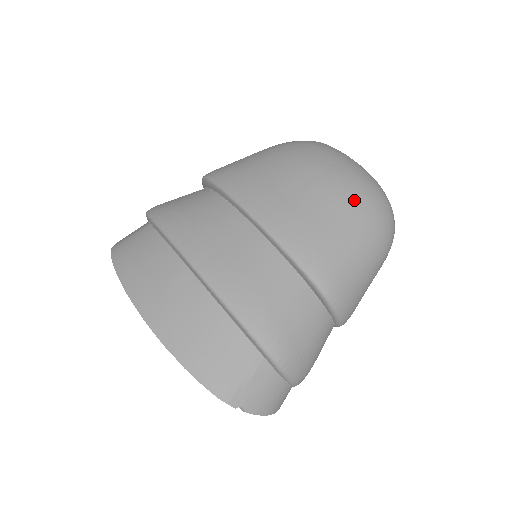
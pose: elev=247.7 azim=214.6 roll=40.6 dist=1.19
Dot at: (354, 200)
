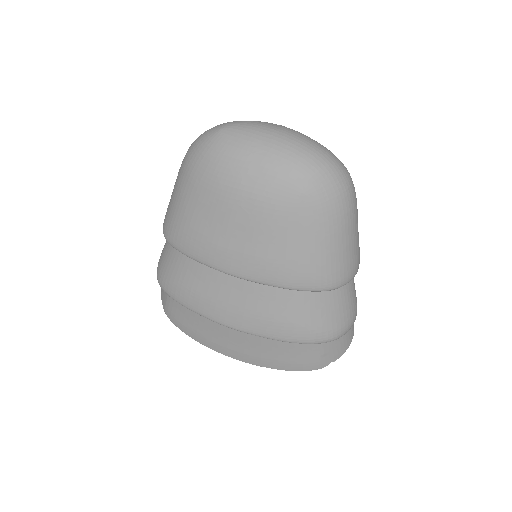
Dot at: (294, 207)
